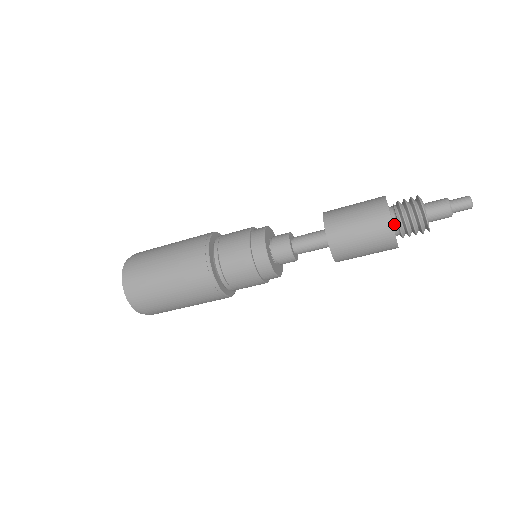
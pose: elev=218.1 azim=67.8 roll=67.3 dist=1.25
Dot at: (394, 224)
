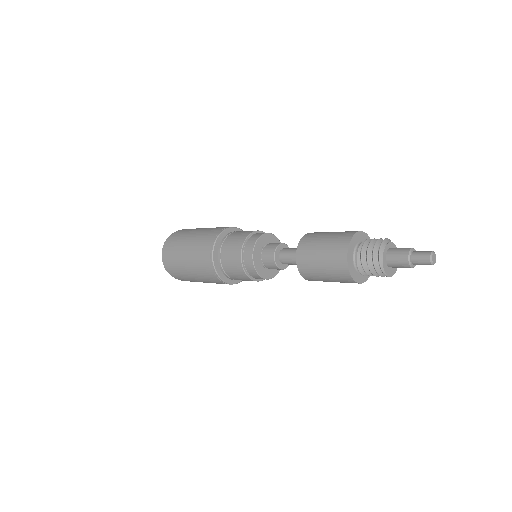
Dot at: (359, 270)
